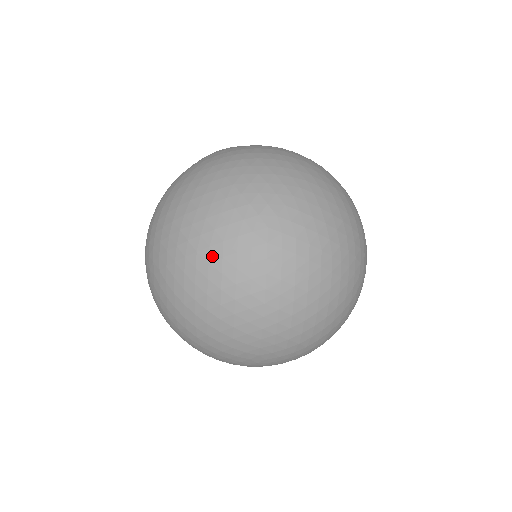
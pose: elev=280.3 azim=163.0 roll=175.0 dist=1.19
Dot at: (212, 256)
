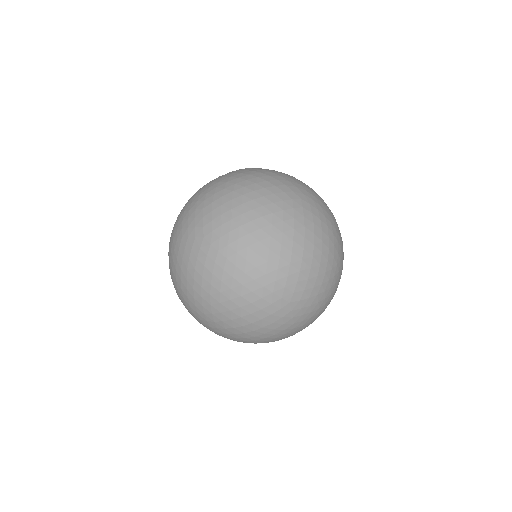
Dot at: (176, 246)
